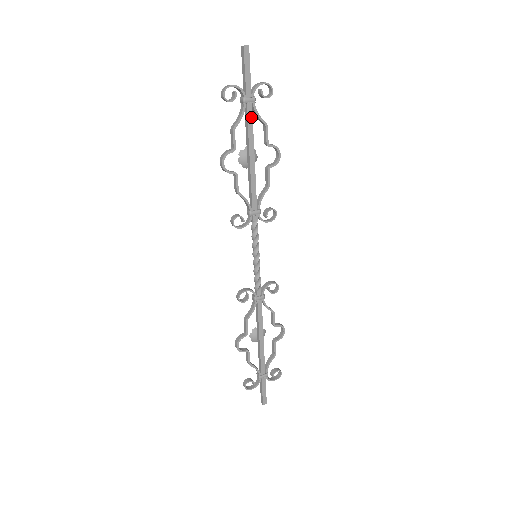
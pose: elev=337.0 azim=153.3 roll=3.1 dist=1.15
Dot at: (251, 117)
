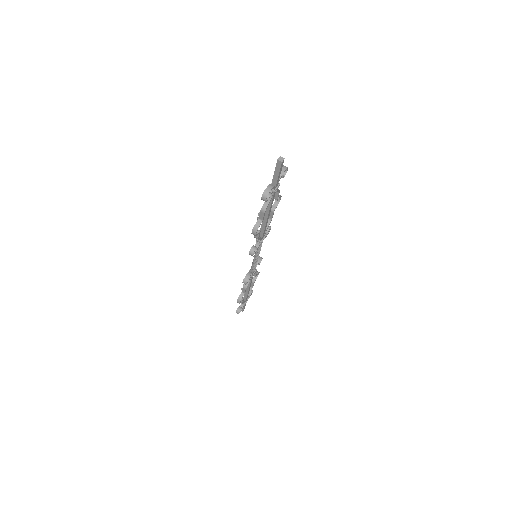
Dot at: (274, 195)
